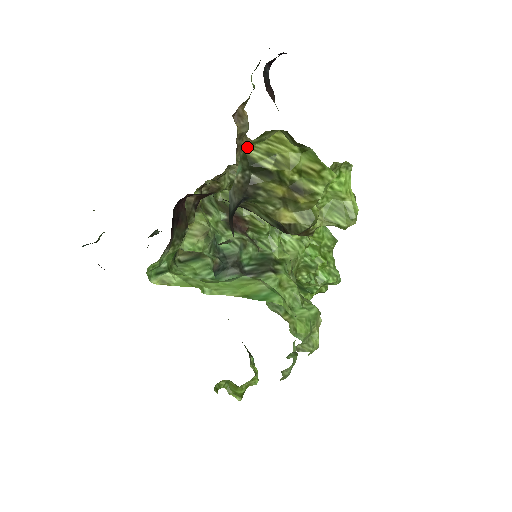
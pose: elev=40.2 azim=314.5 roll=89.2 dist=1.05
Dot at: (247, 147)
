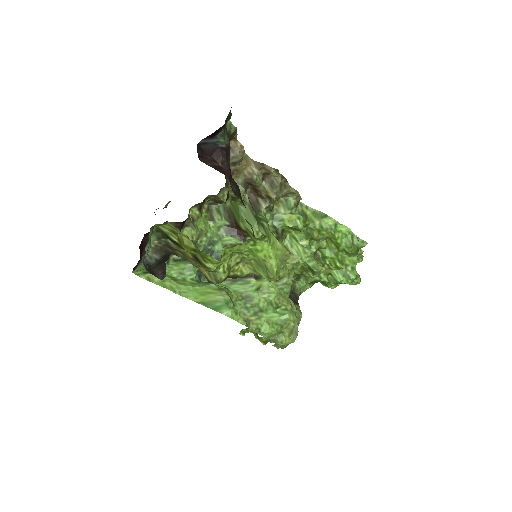
Dot at: (158, 224)
